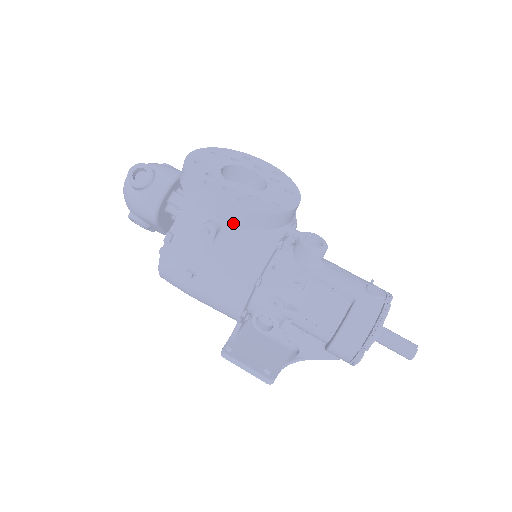
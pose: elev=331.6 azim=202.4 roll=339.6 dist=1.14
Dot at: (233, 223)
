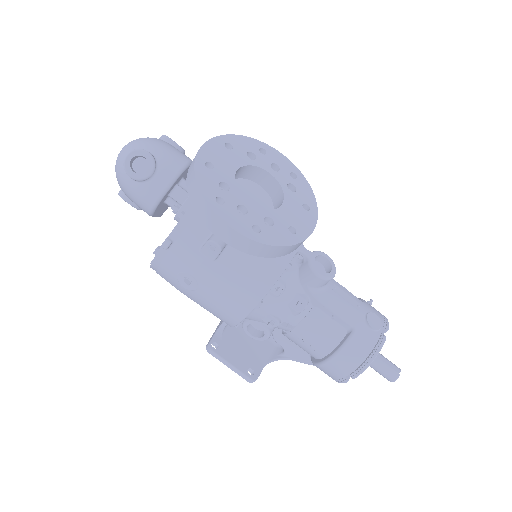
Dot at: (243, 251)
